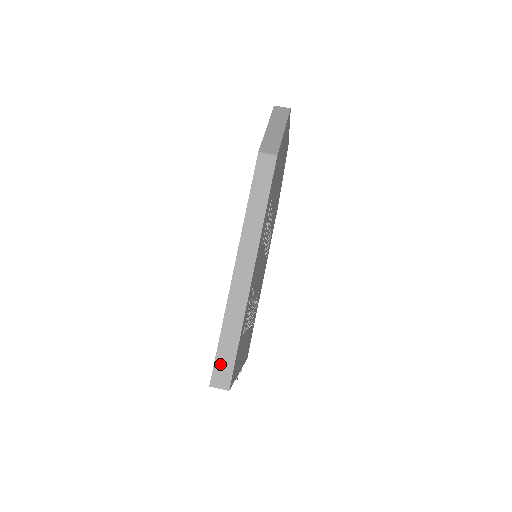
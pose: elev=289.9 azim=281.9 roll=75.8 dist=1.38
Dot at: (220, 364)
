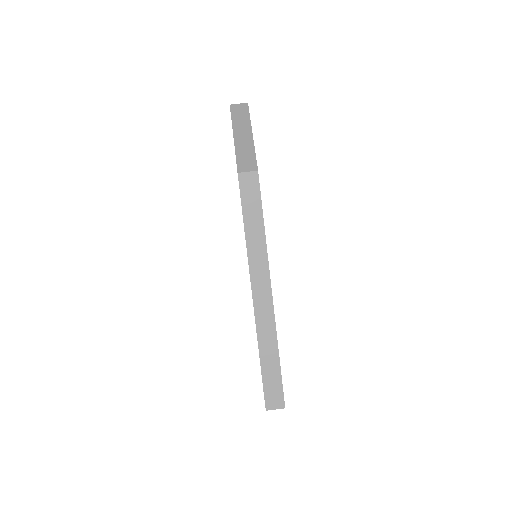
Dot at: (269, 388)
